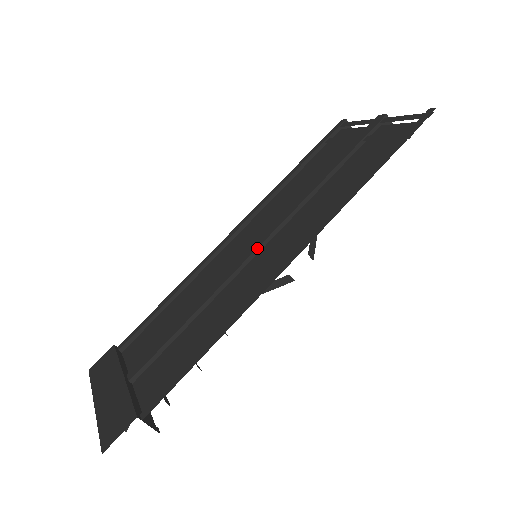
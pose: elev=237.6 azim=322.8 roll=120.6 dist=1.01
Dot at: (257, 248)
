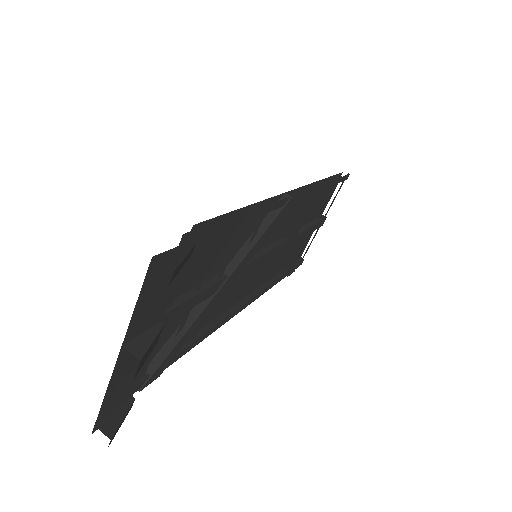
Dot at: occluded
